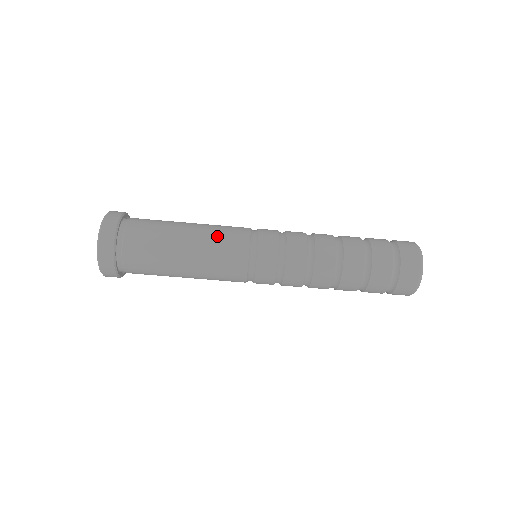
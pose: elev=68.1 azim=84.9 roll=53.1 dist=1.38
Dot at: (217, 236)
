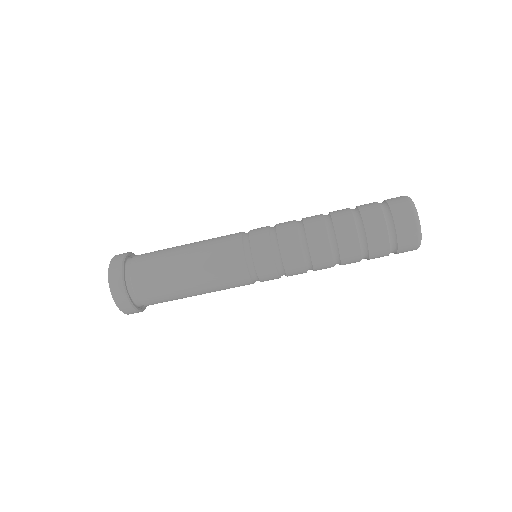
Dot at: (213, 261)
